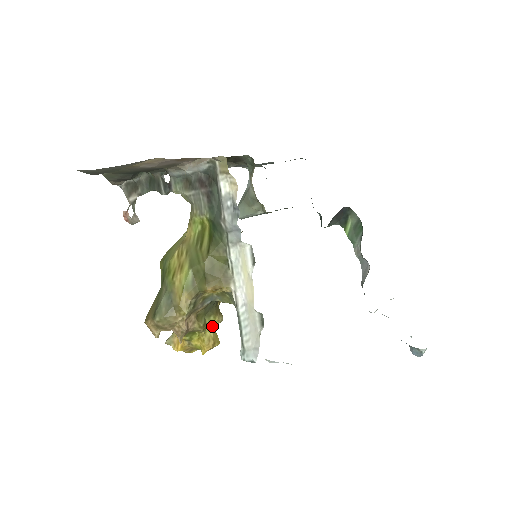
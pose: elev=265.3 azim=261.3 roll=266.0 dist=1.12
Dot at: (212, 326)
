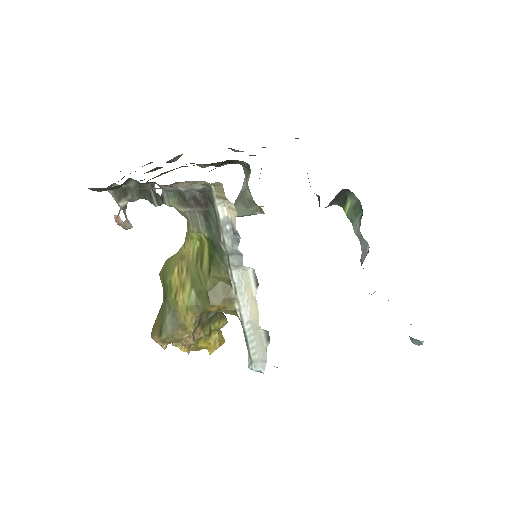
Dot at: (217, 329)
